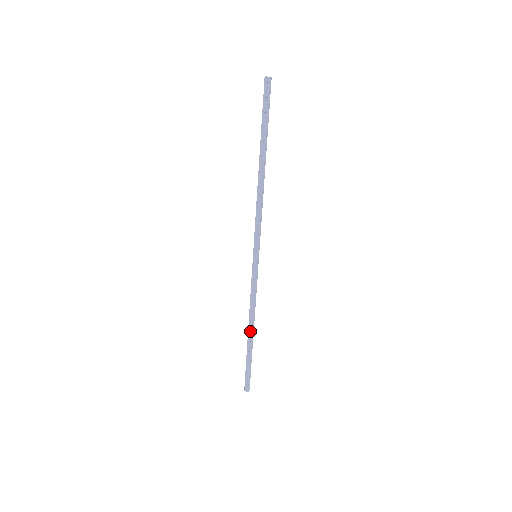
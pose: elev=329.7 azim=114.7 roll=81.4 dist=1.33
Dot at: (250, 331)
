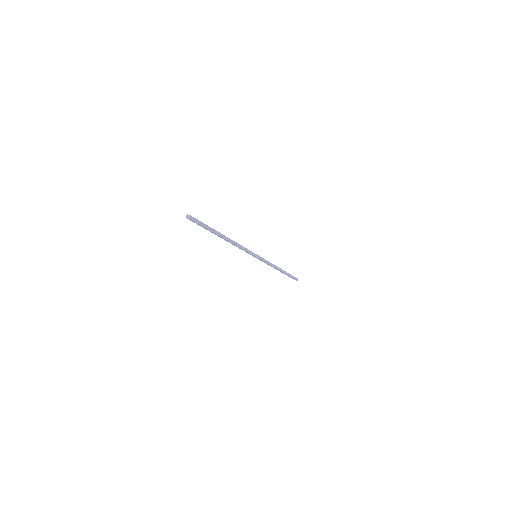
Dot at: (279, 270)
